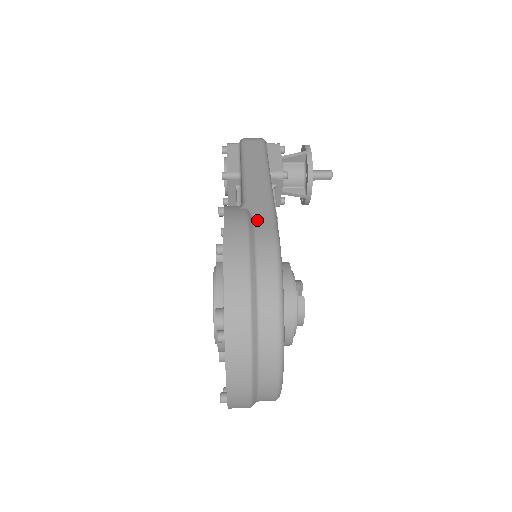
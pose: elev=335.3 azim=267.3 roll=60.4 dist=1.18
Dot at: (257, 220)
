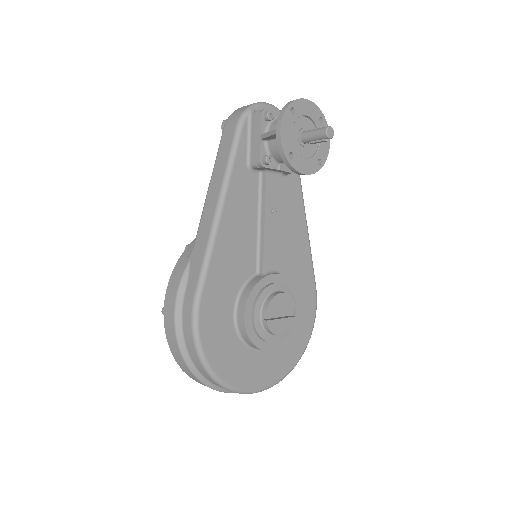
Dot at: (190, 279)
